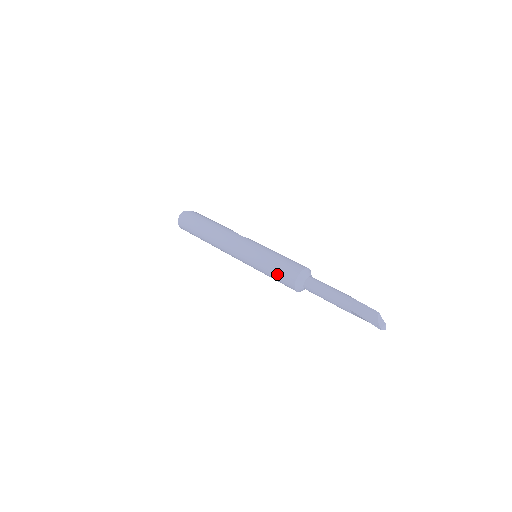
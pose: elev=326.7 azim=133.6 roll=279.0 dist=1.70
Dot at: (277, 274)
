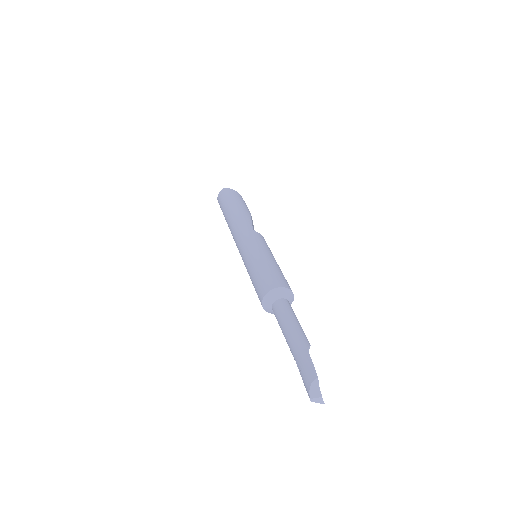
Dot at: (254, 284)
